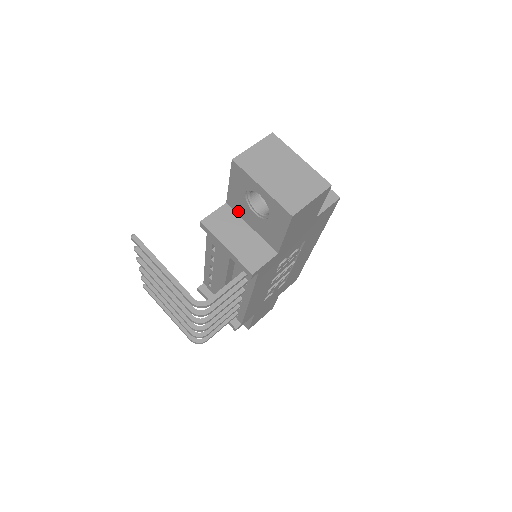
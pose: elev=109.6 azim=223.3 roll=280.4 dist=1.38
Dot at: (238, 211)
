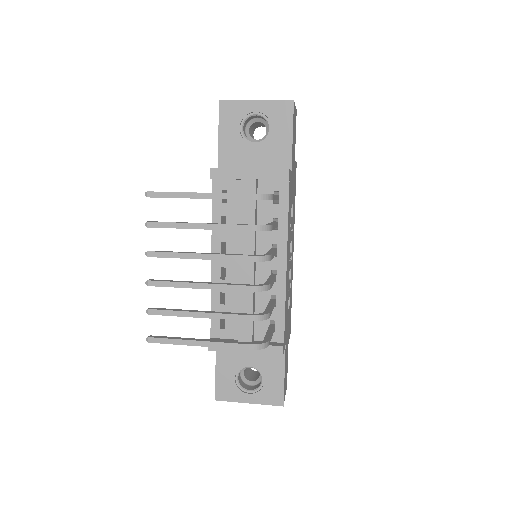
Dot at: (234, 165)
